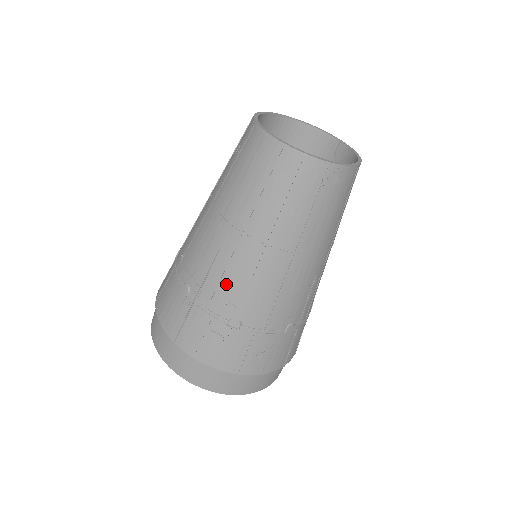
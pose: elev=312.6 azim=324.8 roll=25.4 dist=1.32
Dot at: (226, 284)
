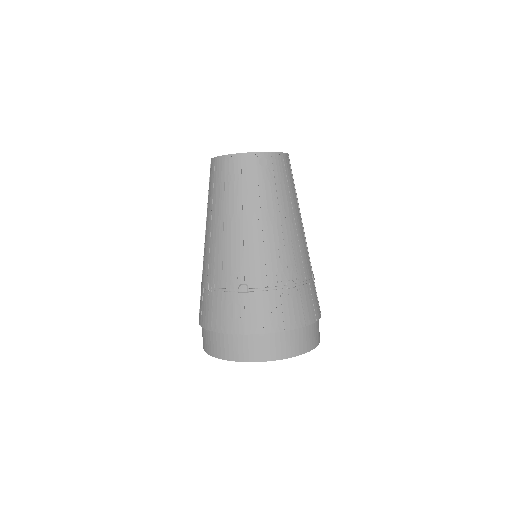
Dot at: (227, 262)
